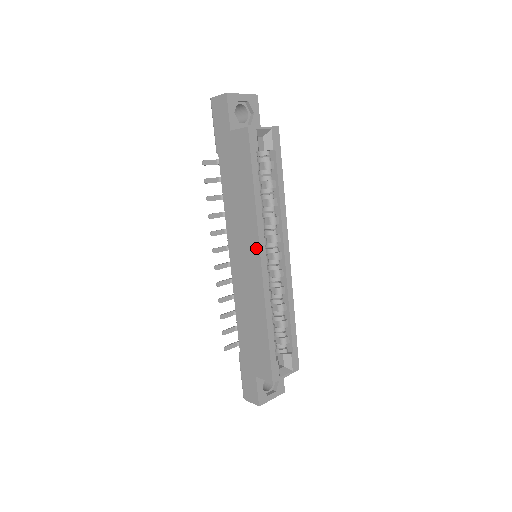
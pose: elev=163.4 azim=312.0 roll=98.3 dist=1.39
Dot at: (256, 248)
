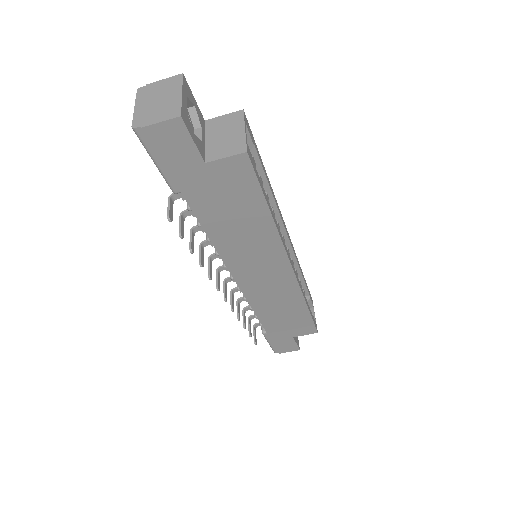
Dot at: (283, 260)
